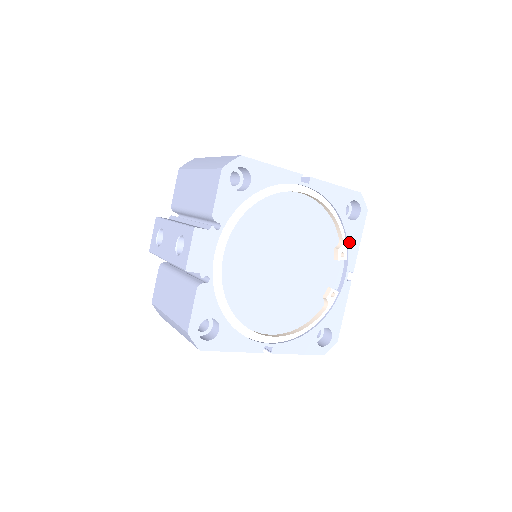
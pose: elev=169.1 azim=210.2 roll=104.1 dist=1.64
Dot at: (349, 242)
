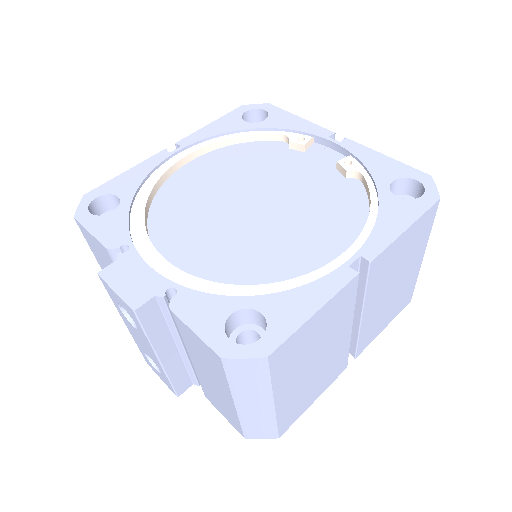
Dot at: (289, 128)
